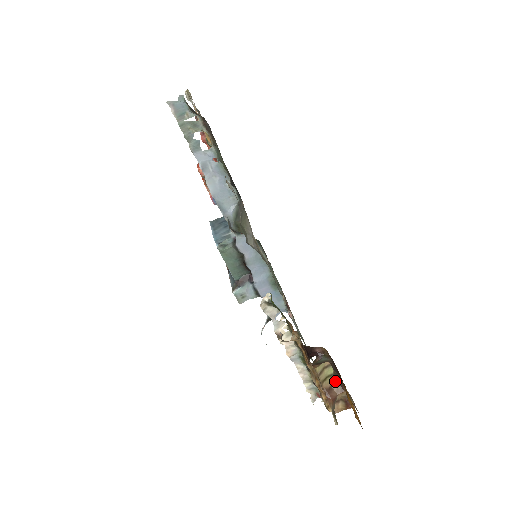
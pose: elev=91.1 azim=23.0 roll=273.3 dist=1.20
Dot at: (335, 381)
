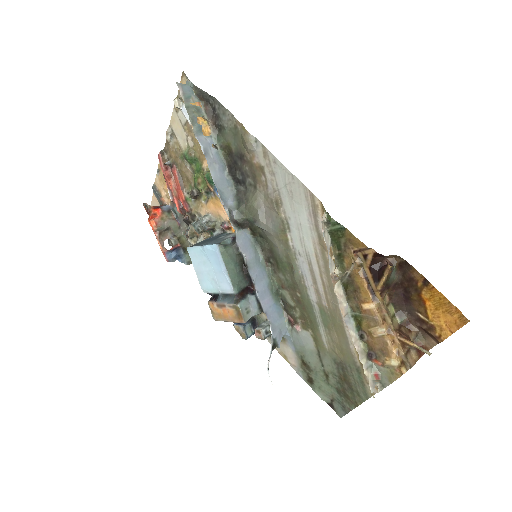
Dot at: (399, 322)
